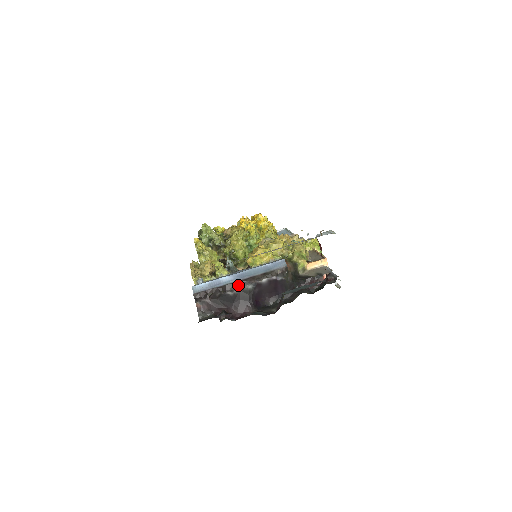
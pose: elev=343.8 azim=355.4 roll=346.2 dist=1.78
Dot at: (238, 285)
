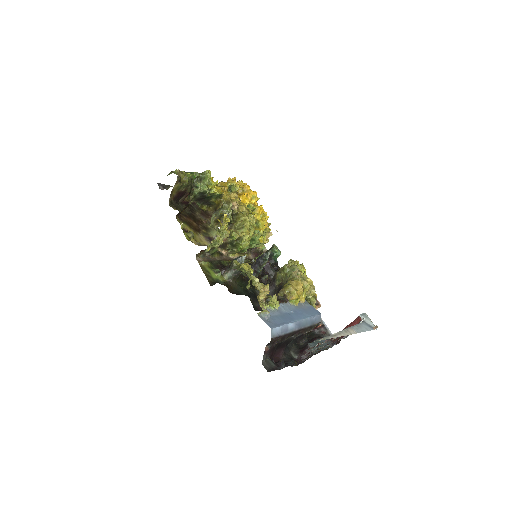
Dot at: (295, 334)
